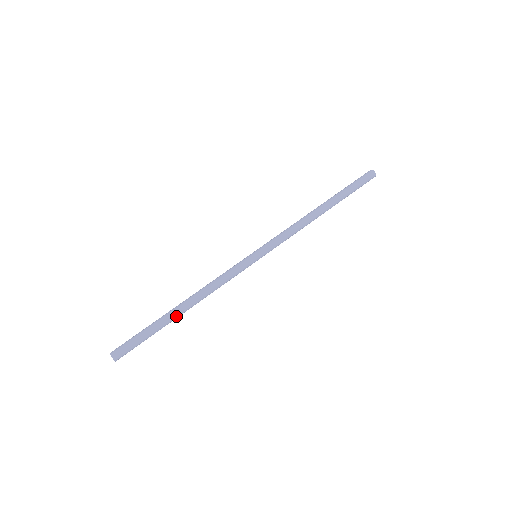
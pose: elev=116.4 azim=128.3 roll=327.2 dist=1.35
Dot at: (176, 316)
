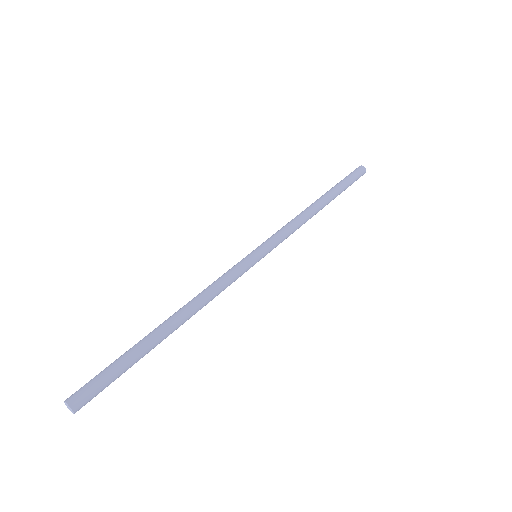
Dot at: occluded
